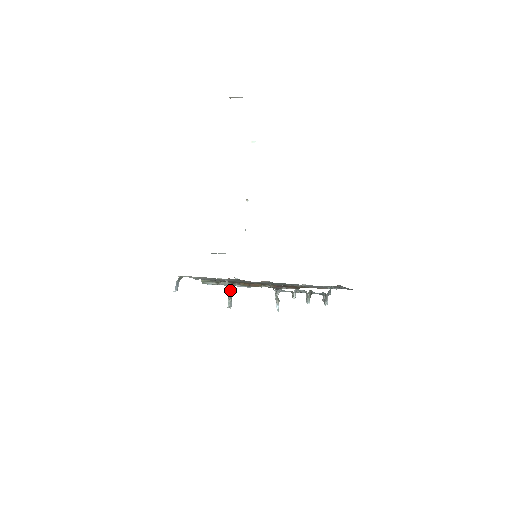
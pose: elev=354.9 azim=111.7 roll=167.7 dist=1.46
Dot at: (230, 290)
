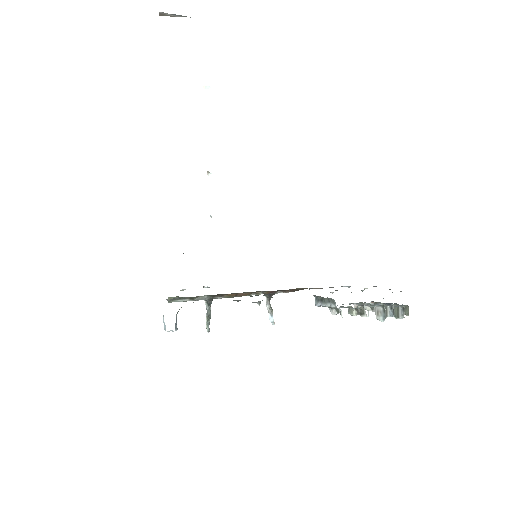
Dot at: (208, 306)
